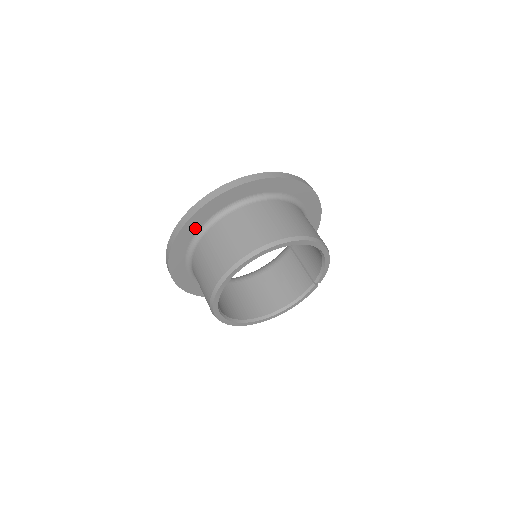
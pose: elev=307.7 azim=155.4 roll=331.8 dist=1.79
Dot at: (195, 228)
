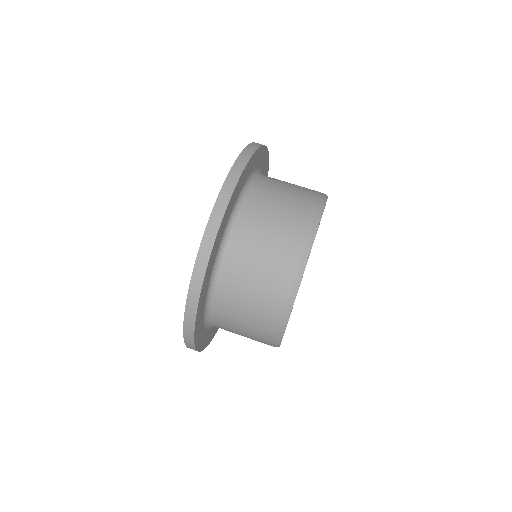
Dot at: (205, 291)
